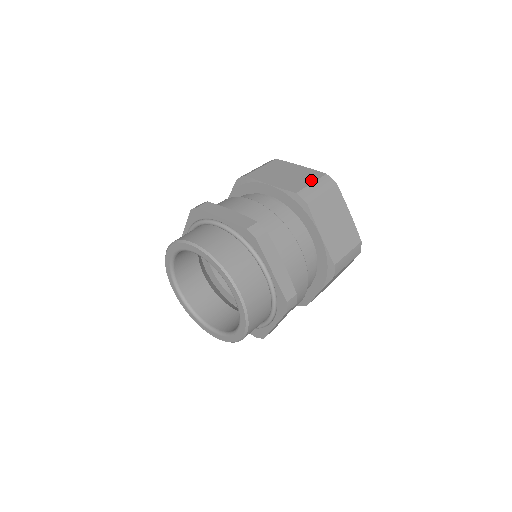
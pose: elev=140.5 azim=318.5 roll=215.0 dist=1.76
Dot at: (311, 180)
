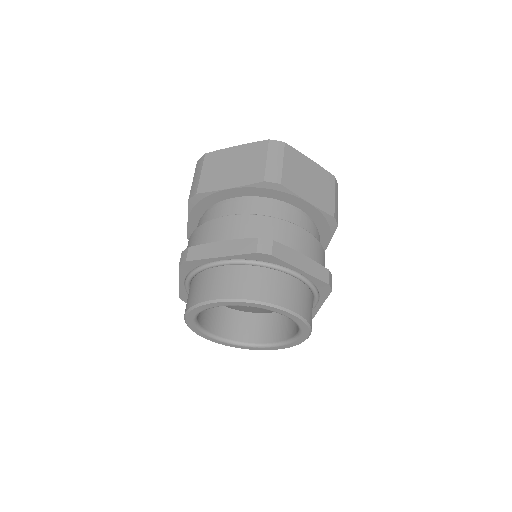
Dot at: (332, 191)
